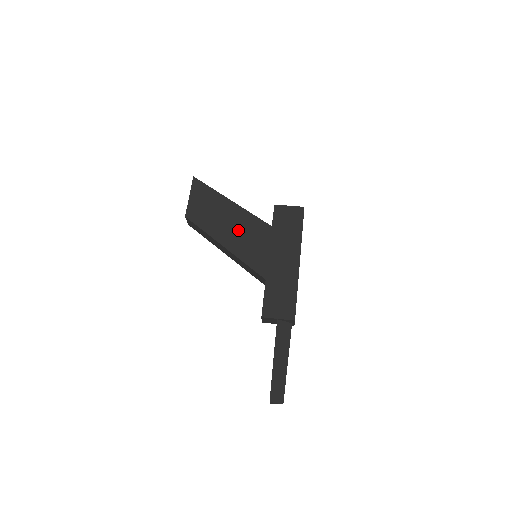
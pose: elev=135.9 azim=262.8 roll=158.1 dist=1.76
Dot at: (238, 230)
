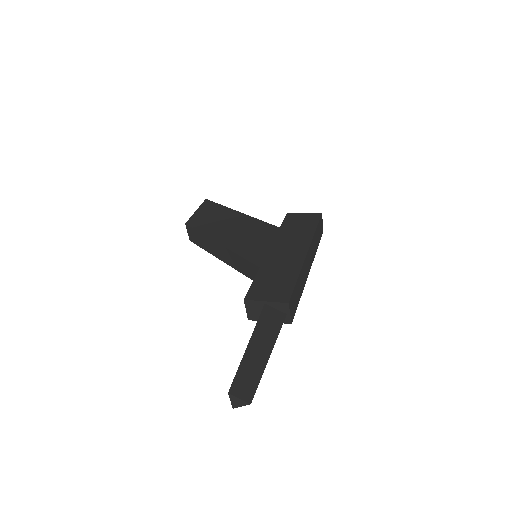
Dot at: (239, 231)
